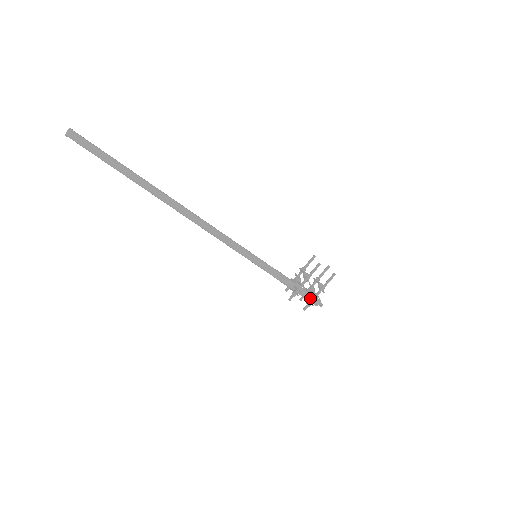
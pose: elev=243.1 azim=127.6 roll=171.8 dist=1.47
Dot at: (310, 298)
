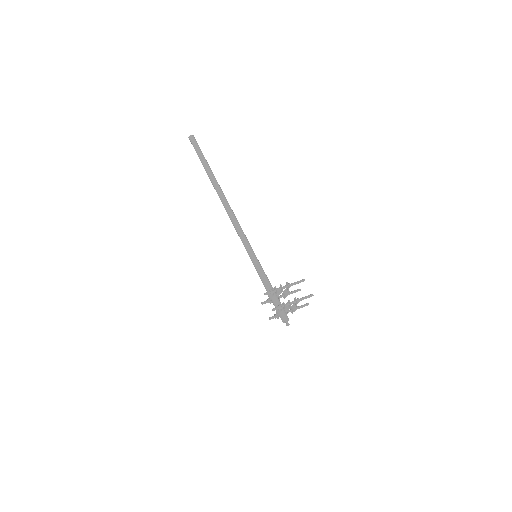
Dot at: (283, 302)
